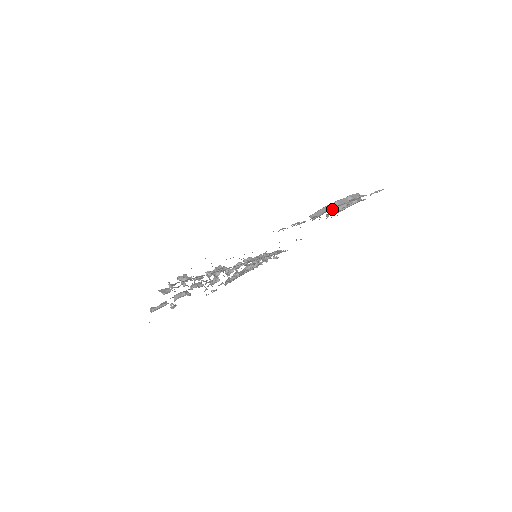
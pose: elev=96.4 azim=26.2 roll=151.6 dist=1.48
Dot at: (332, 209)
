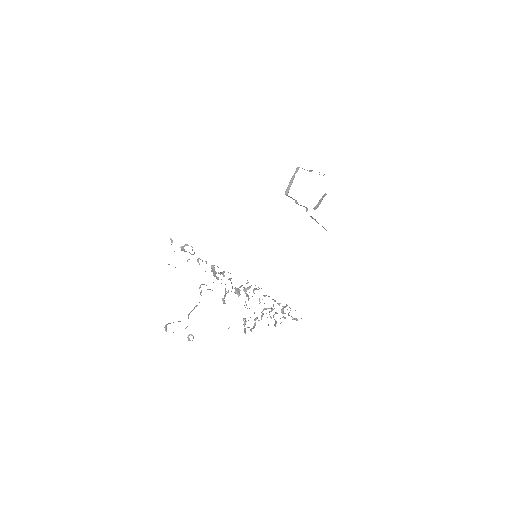
Dot at: (296, 171)
